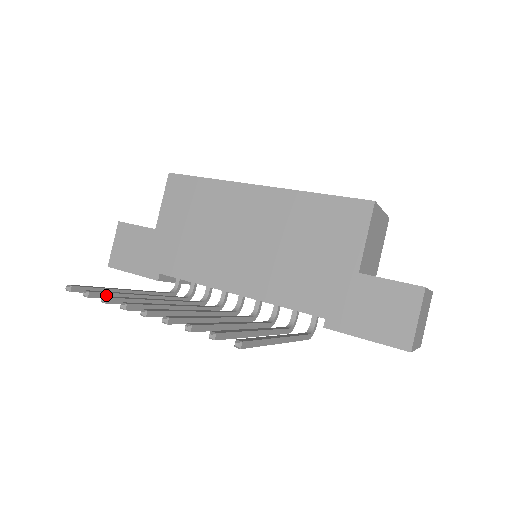
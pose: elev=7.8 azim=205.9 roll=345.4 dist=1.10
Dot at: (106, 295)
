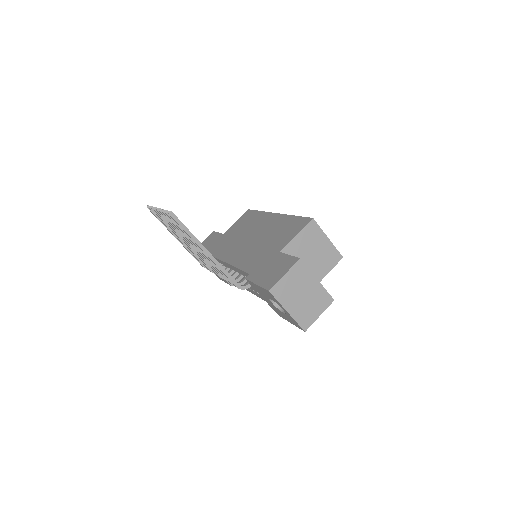
Dot at: occluded
